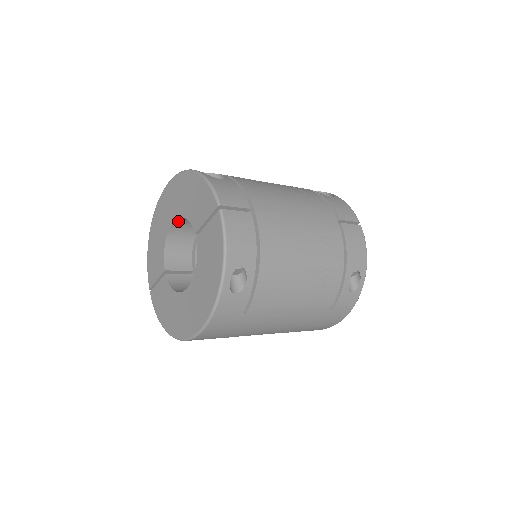
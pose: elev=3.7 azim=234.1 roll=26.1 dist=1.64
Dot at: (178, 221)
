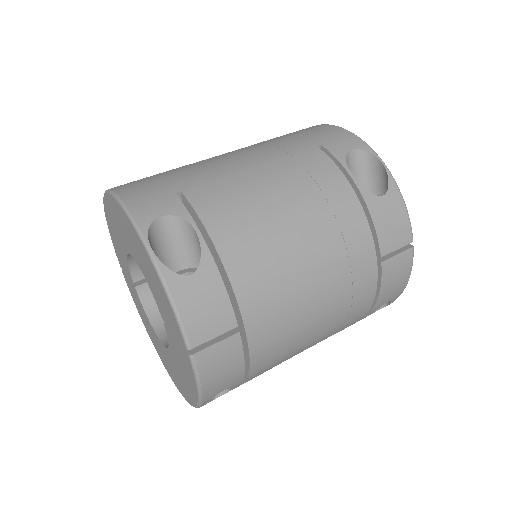
Dot at: occluded
